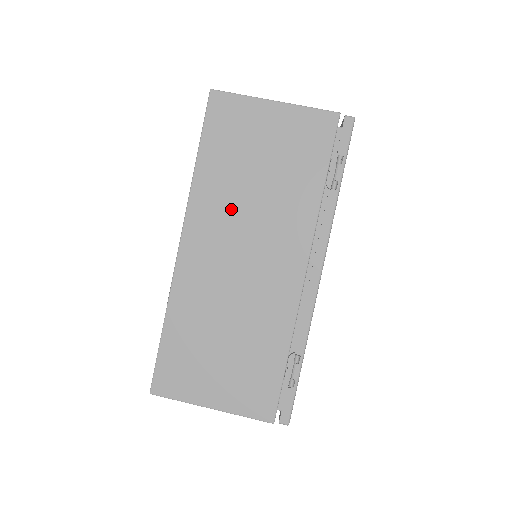
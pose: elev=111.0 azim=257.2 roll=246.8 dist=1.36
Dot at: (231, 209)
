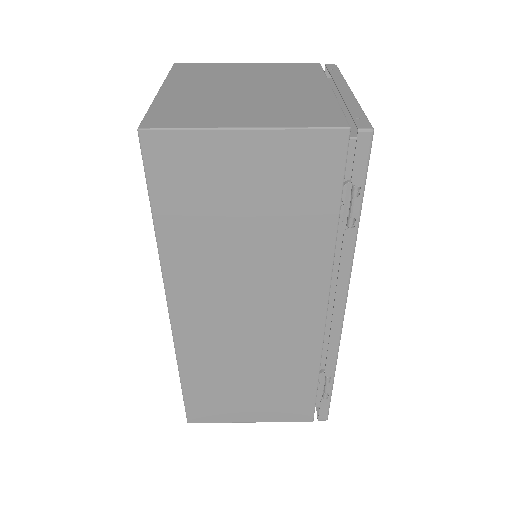
Dot at: (220, 272)
